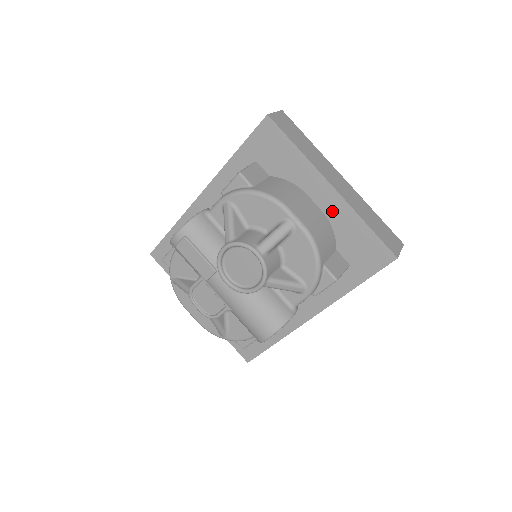
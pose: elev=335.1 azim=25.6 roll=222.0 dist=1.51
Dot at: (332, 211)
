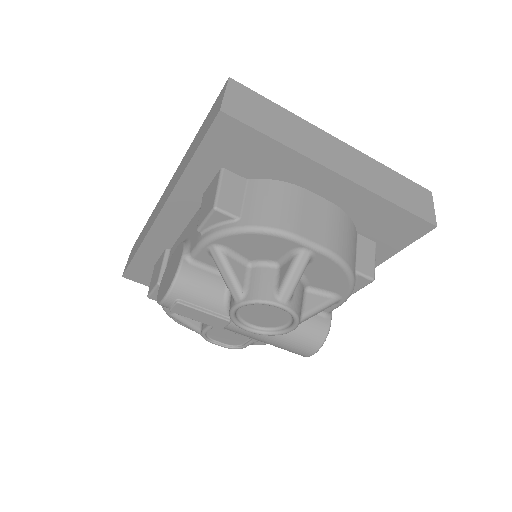
Dot at: (344, 199)
